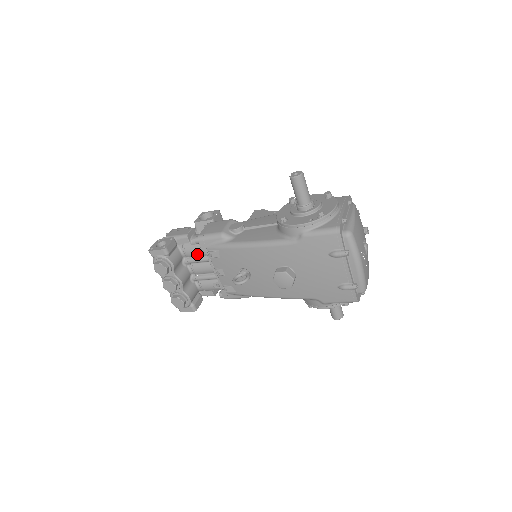
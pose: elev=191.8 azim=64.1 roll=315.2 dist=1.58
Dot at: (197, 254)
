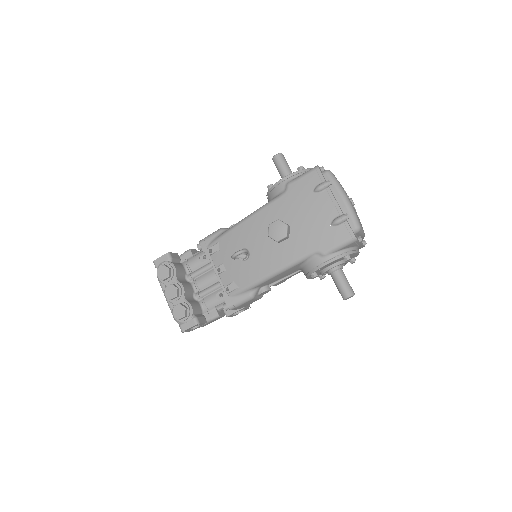
Dot at: (199, 263)
